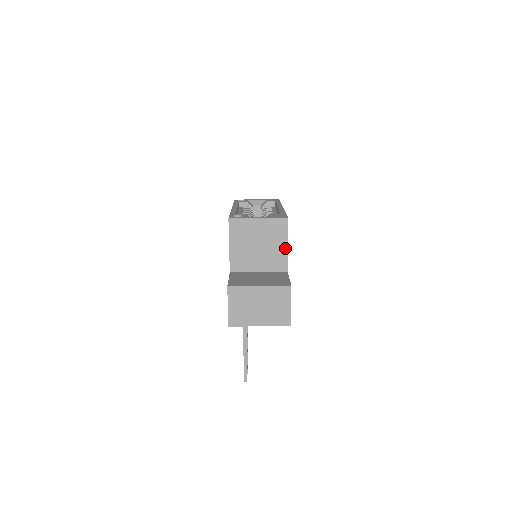
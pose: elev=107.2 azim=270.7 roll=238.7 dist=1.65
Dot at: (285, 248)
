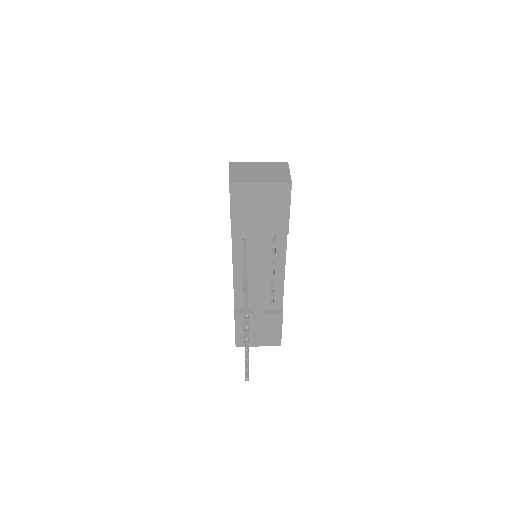
Dot at: occluded
